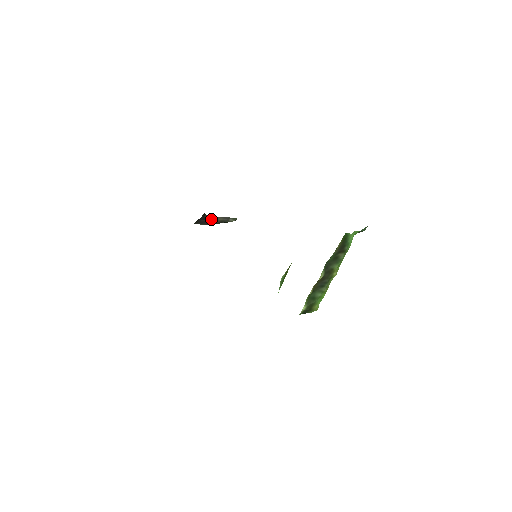
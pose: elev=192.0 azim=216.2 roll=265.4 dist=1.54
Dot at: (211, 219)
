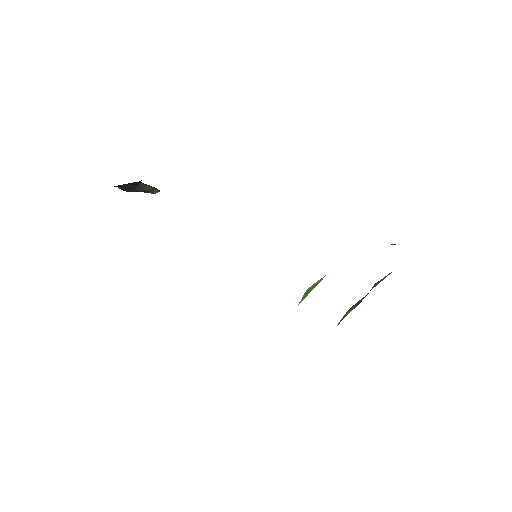
Dot at: (139, 185)
